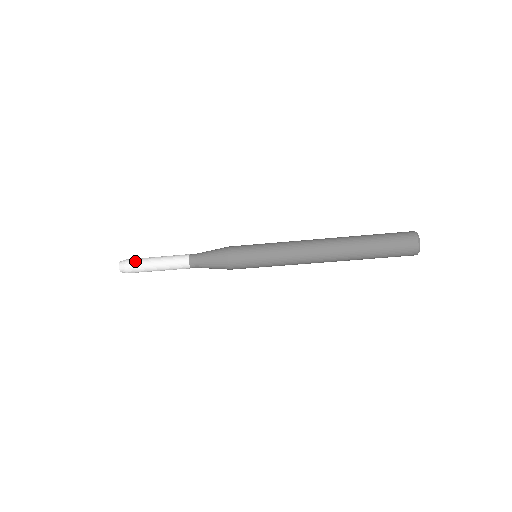
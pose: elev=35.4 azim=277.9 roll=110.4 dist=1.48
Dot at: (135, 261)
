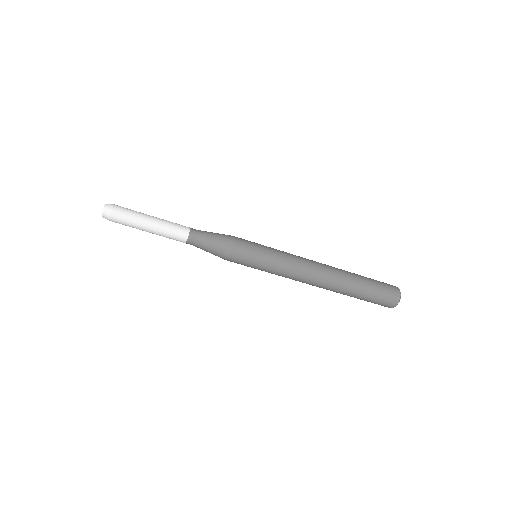
Dot at: (127, 208)
